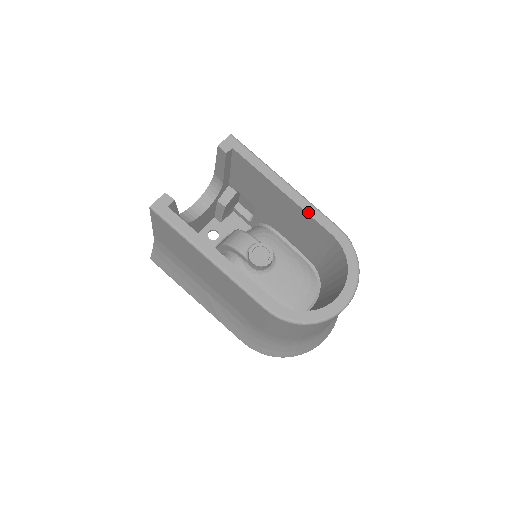
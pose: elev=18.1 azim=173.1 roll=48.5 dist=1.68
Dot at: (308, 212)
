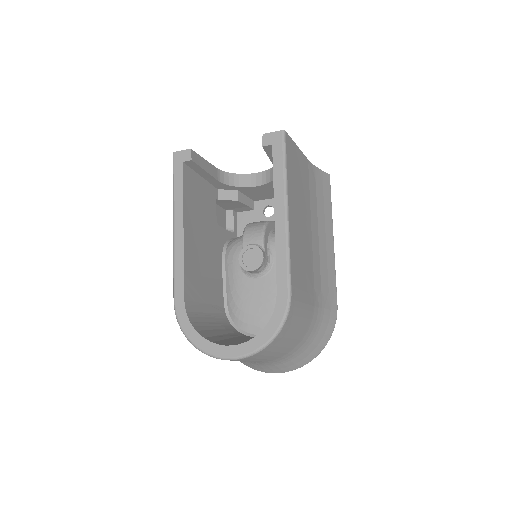
Dot at: (277, 254)
